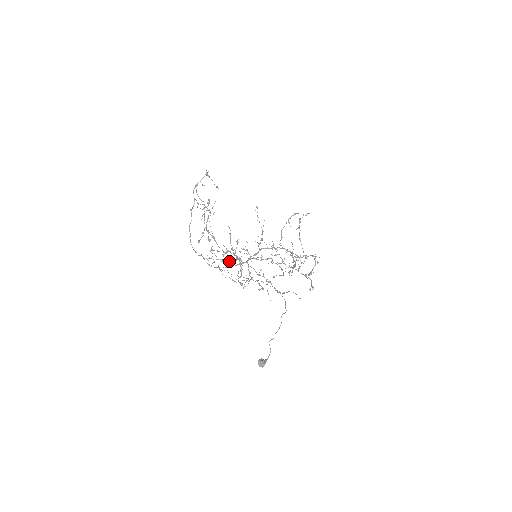
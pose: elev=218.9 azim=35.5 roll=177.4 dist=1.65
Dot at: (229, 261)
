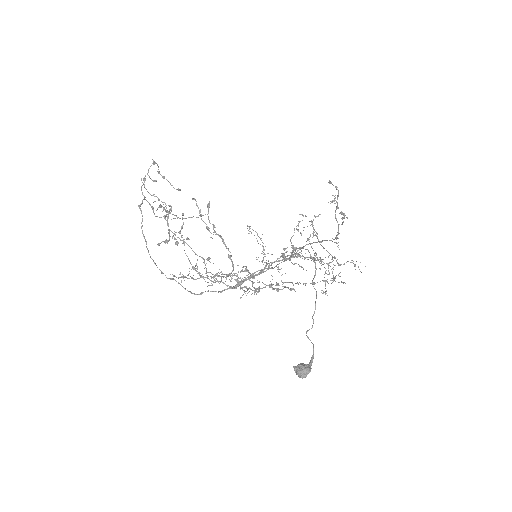
Dot at: (220, 281)
